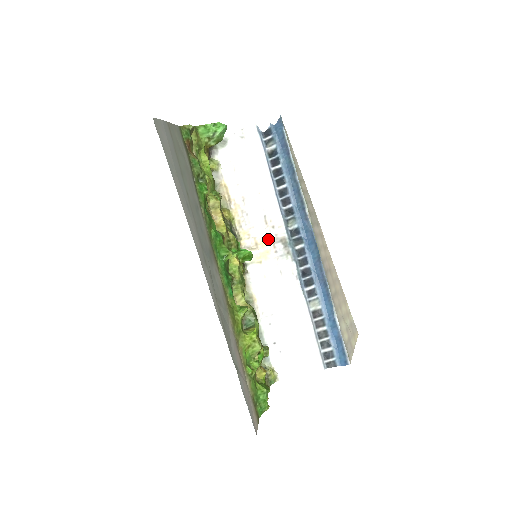
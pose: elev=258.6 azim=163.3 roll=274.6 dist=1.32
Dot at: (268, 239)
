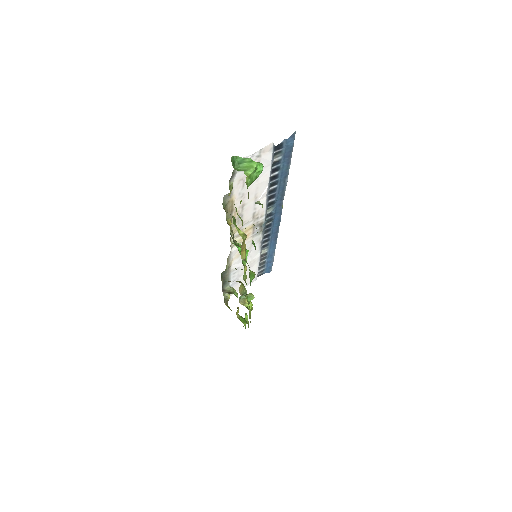
Dot at: (251, 227)
